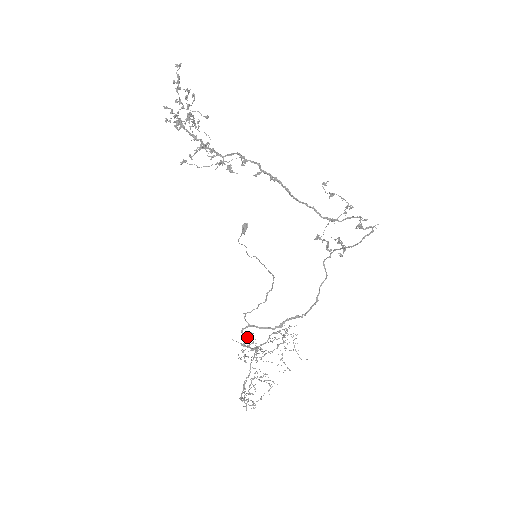
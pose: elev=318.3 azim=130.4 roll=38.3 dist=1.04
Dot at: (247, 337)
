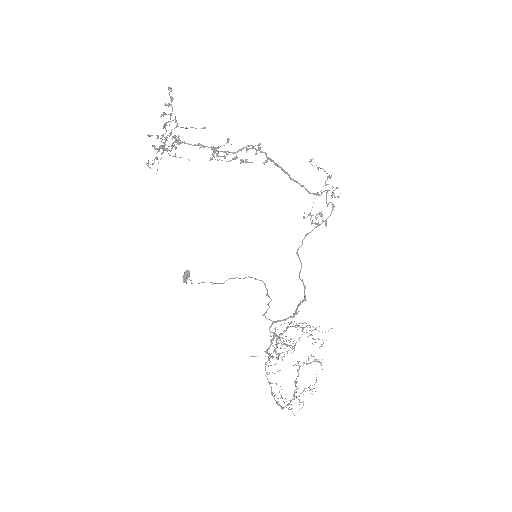
Dot at: (271, 339)
